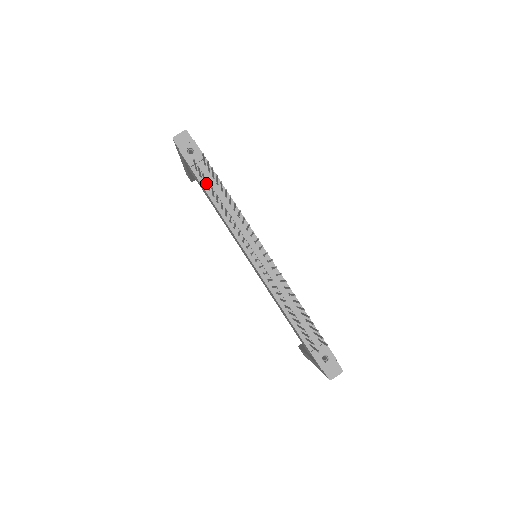
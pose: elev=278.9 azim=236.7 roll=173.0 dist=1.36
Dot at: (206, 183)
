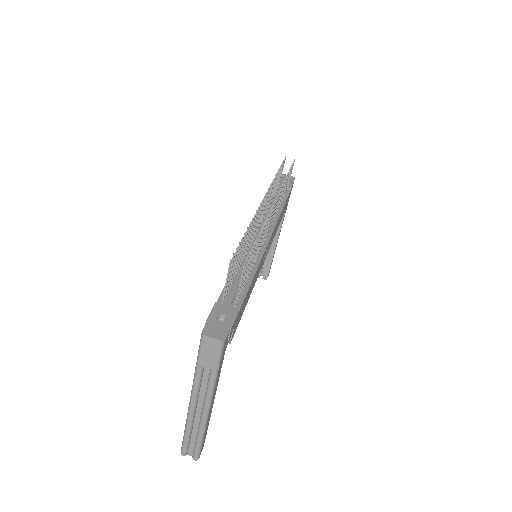
Dot at: (276, 195)
